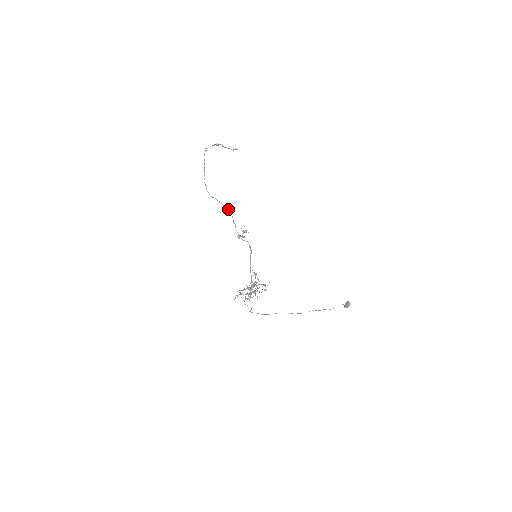
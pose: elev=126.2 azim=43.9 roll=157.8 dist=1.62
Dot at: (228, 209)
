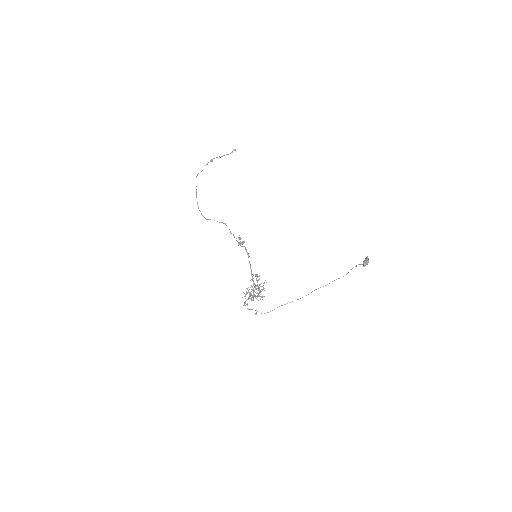
Dot at: (223, 223)
